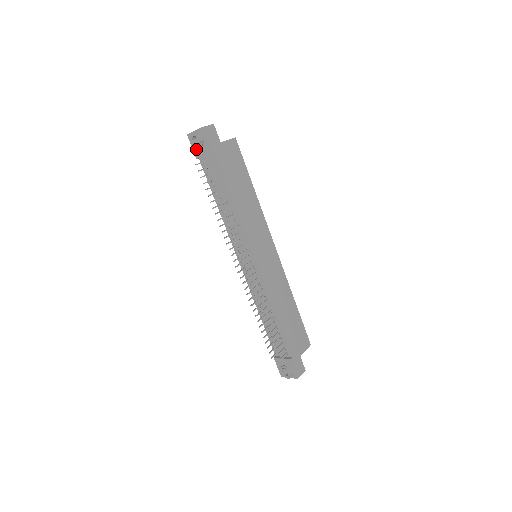
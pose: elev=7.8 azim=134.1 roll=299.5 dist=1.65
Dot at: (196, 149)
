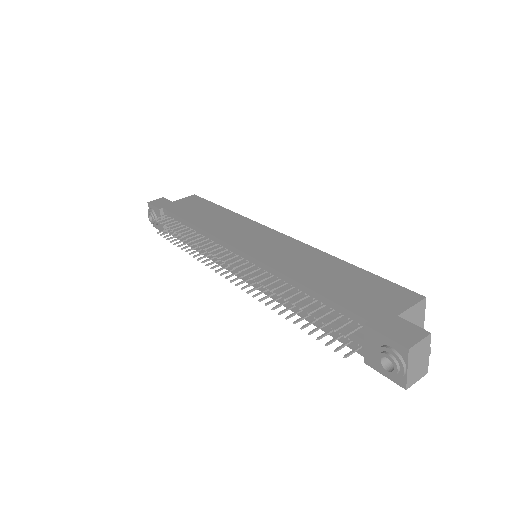
Dot at: (159, 226)
